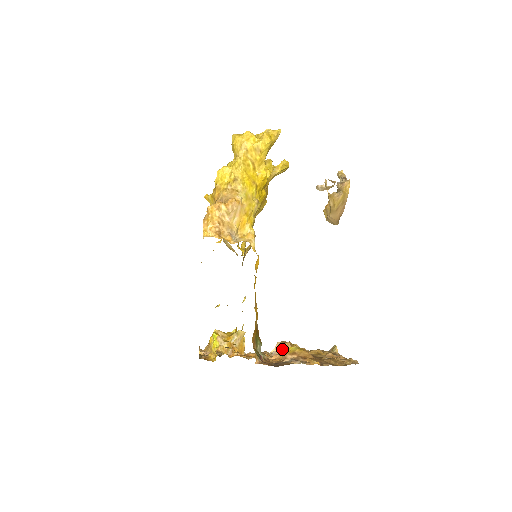
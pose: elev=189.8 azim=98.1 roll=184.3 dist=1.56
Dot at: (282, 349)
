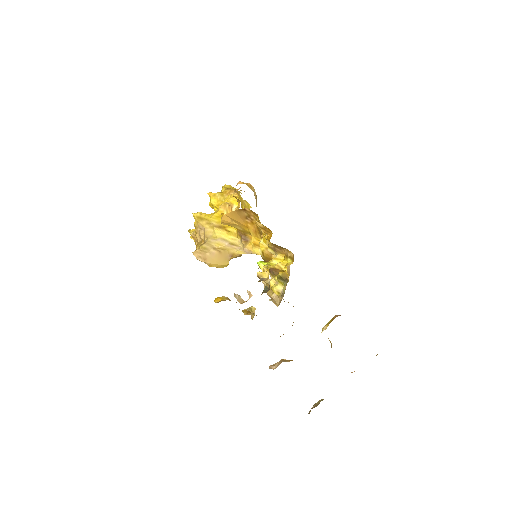
Dot at: (289, 360)
